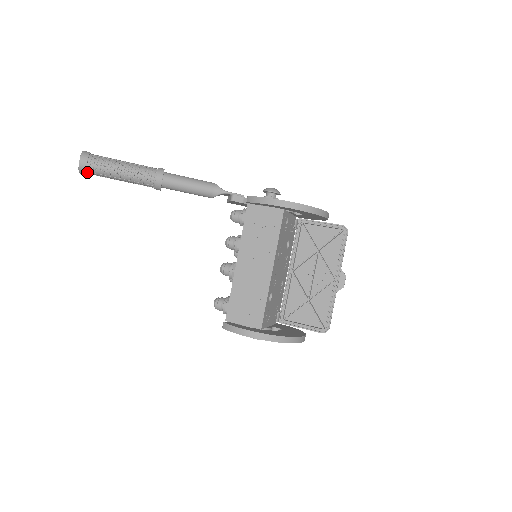
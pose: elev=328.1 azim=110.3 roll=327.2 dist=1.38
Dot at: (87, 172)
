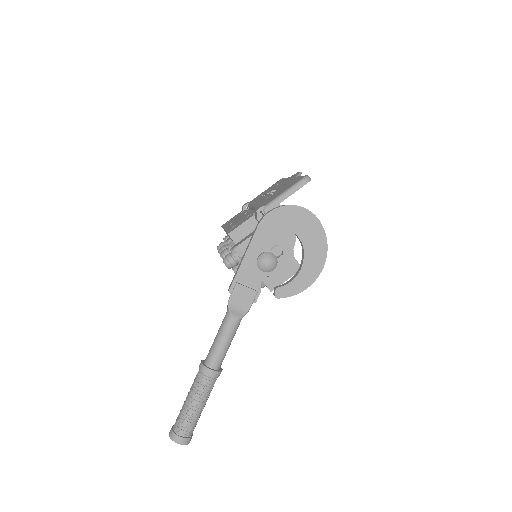
Dot at: occluded
